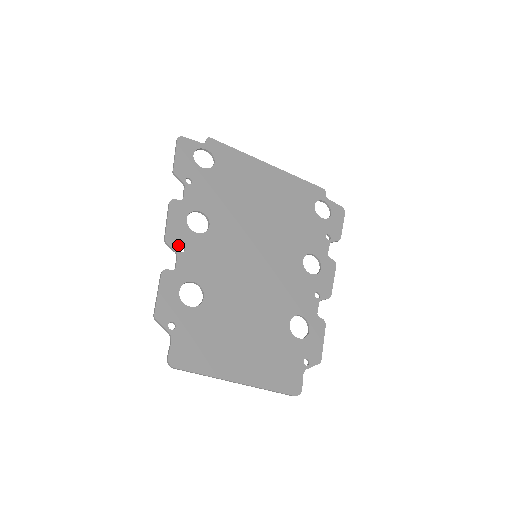
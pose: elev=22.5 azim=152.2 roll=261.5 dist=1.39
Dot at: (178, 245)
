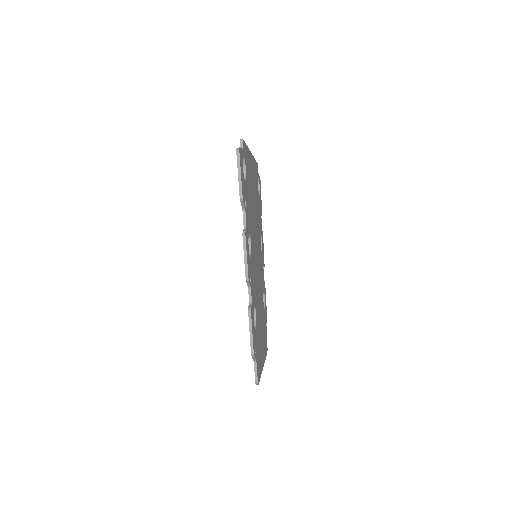
Dot at: occluded
